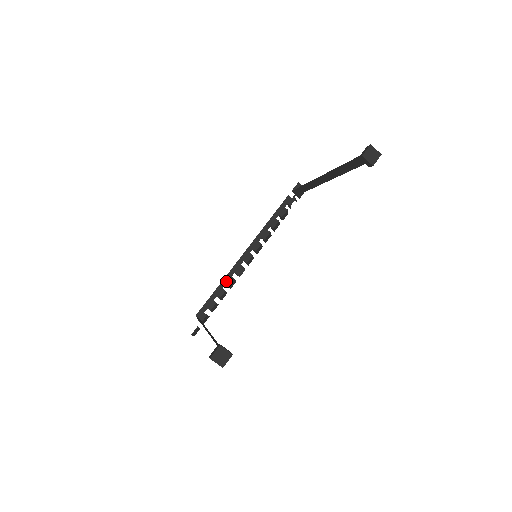
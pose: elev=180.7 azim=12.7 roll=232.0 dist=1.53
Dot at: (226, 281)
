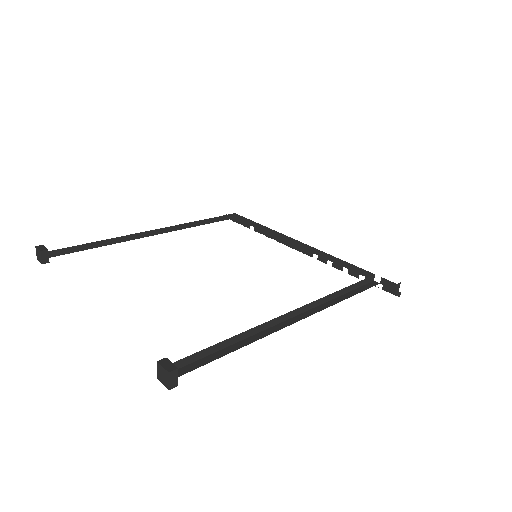
Dot at: (268, 231)
